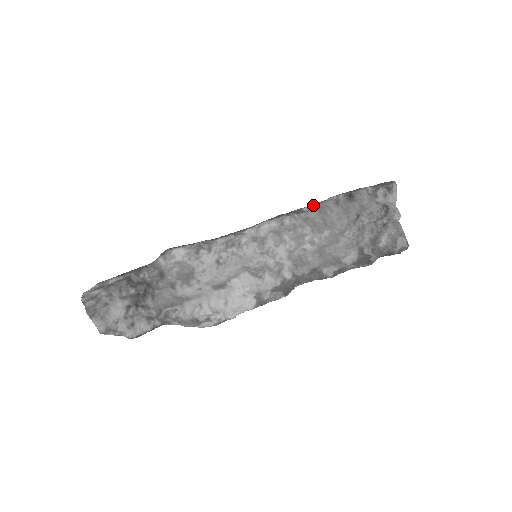
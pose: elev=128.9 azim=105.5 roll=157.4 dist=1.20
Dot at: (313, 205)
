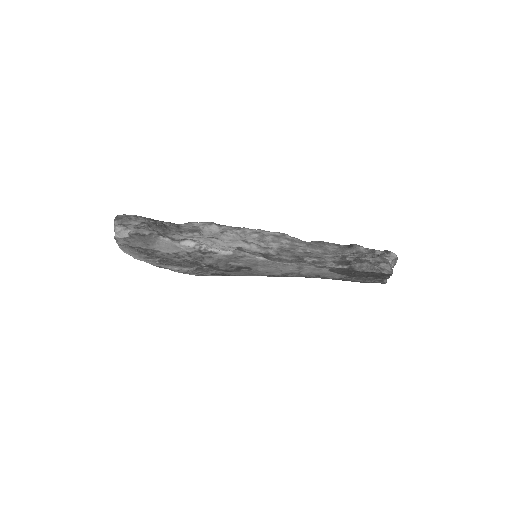
Dot at: (316, 241)
